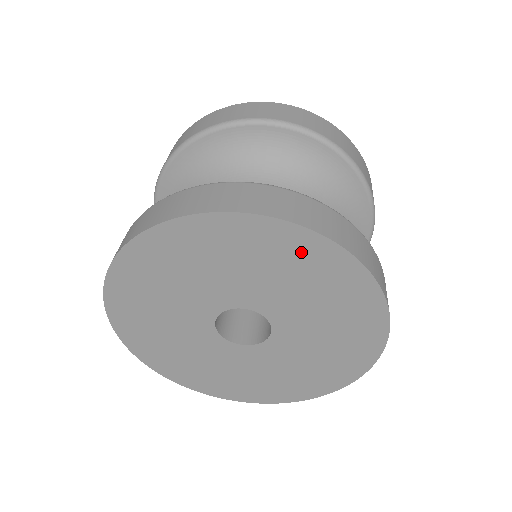
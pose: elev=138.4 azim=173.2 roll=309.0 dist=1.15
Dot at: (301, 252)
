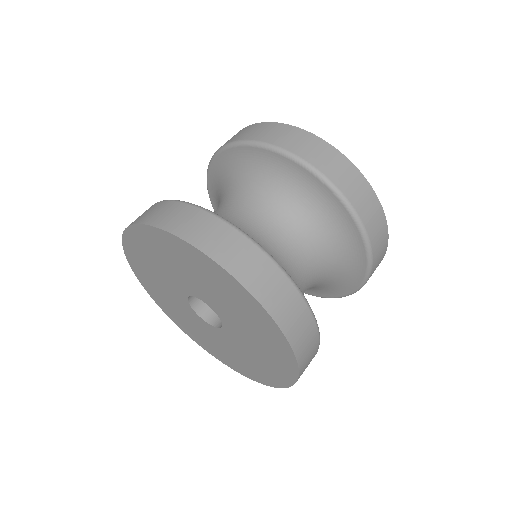
Dot at: (277, 348)
